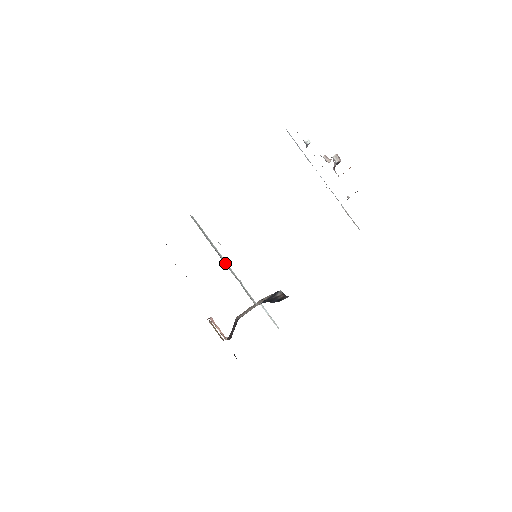
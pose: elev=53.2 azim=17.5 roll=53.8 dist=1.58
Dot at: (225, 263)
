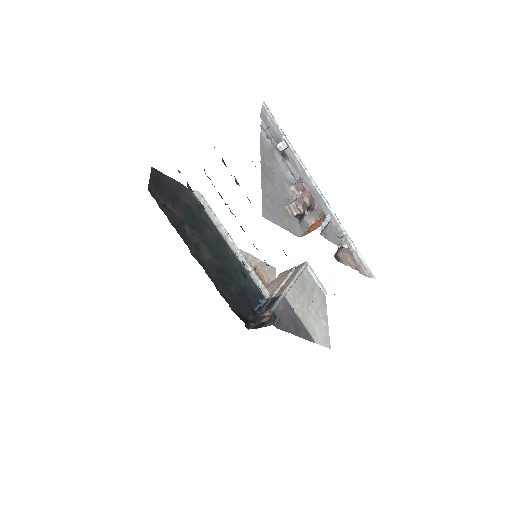
Dot at: (233, 248)
